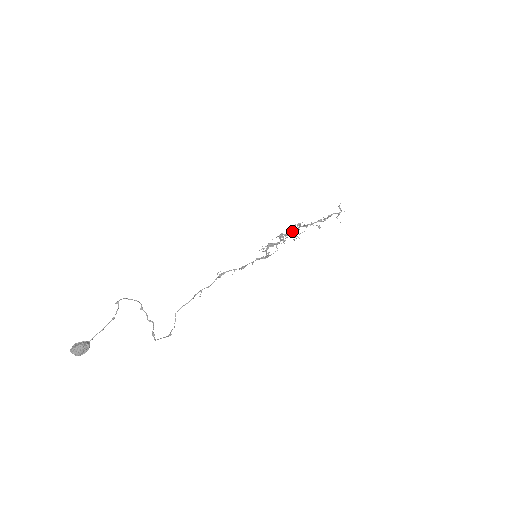
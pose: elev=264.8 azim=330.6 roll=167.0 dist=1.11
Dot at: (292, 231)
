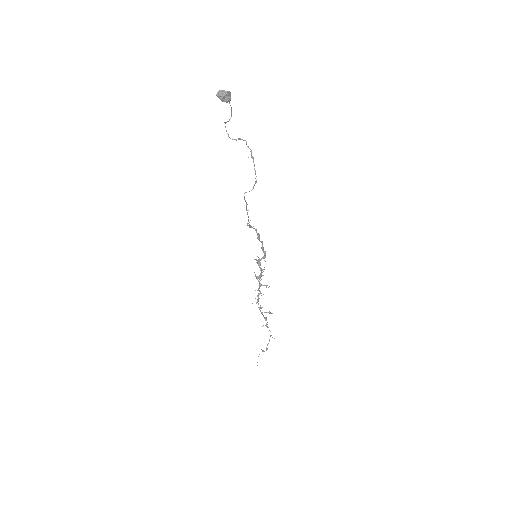
Dot at: (258, 290)
